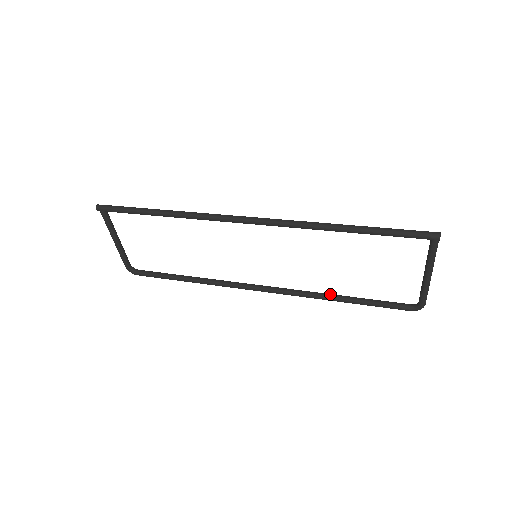
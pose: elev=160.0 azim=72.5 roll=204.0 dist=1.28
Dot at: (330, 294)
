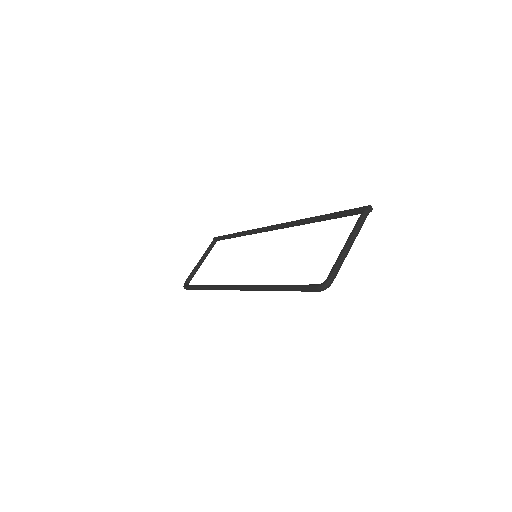
Dot at: occluded
